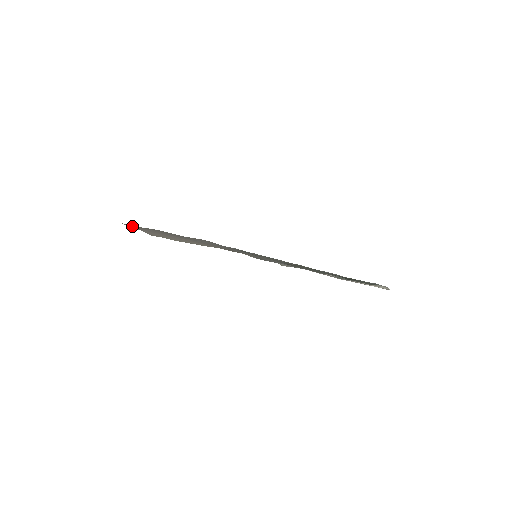
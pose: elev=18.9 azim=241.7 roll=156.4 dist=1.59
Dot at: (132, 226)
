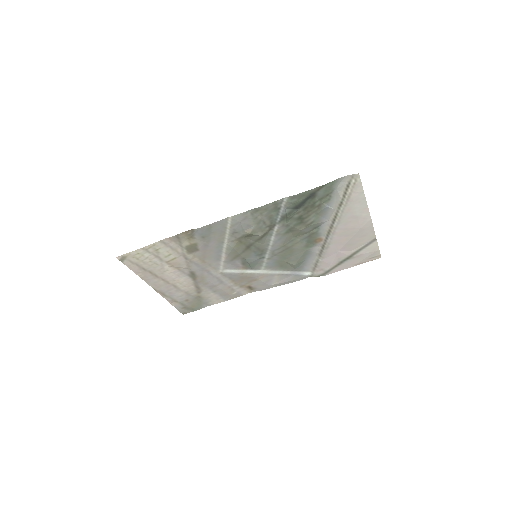
Dot at: (171, 301)
